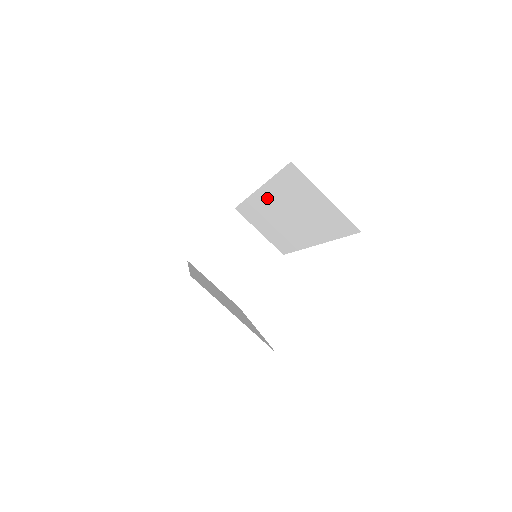
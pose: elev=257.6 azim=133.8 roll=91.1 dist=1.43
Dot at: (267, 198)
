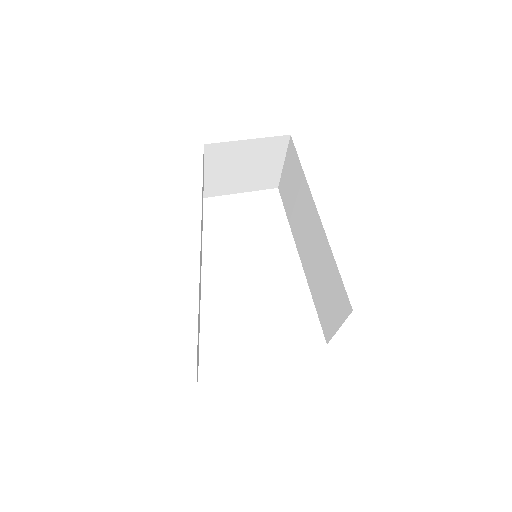
Dot at: (316, 223)
